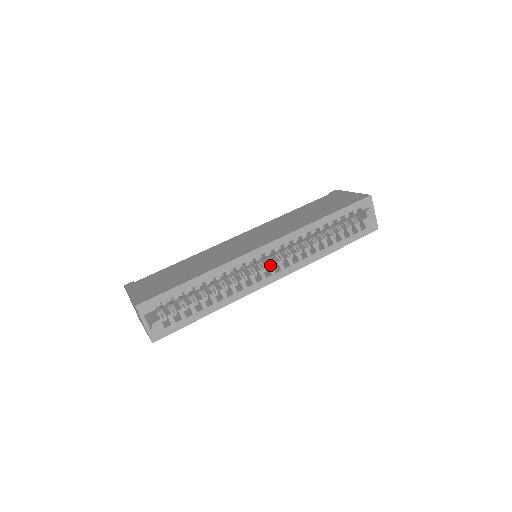
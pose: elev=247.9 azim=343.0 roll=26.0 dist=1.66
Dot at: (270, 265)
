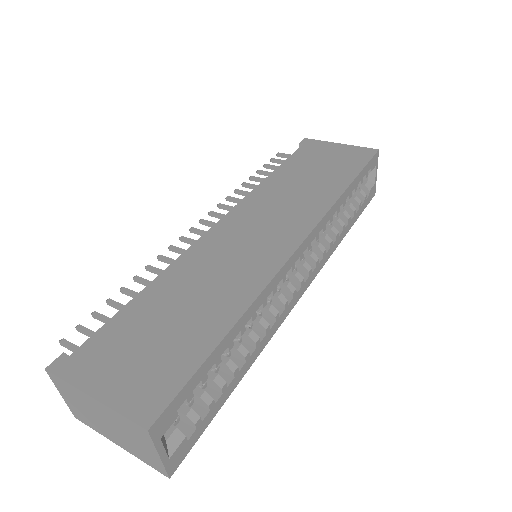
Dot at: (297, 271)
